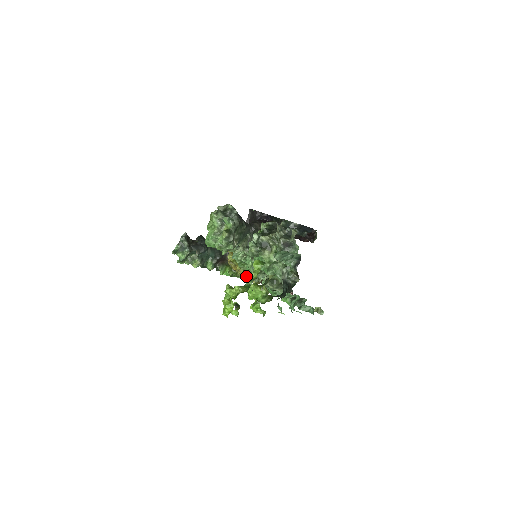
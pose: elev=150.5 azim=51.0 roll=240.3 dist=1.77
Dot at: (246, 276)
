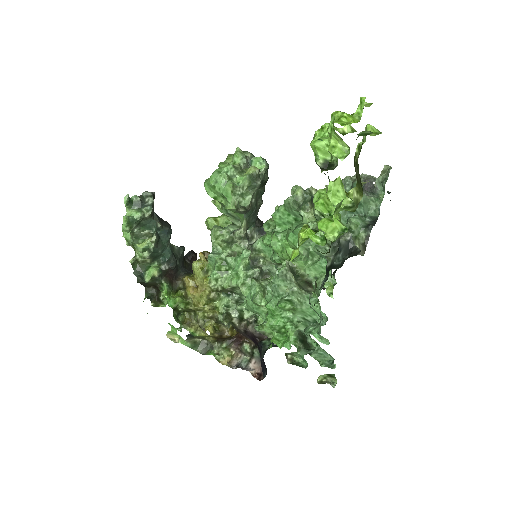
Dot at: (208, 305)
